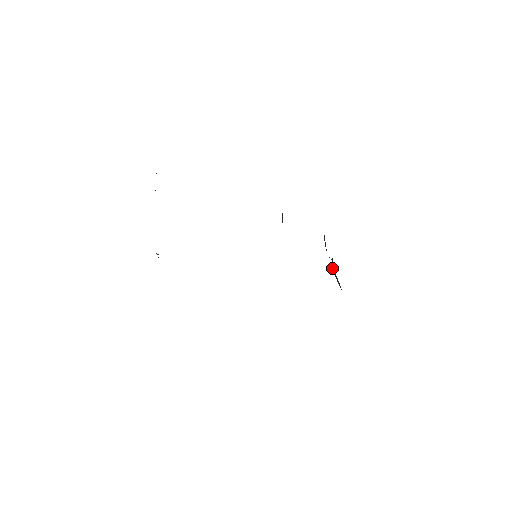
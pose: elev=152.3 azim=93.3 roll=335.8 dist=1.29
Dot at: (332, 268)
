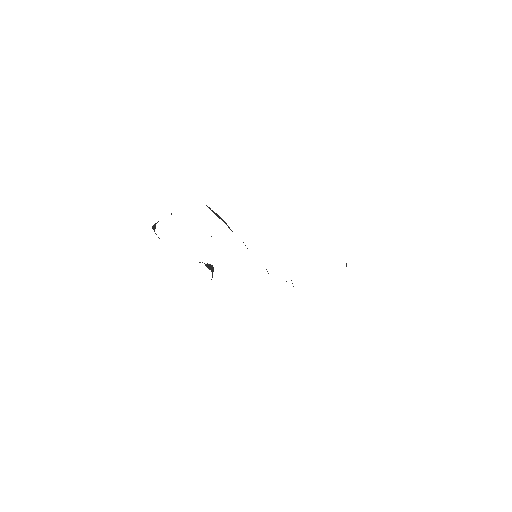
Dot at: occluded
